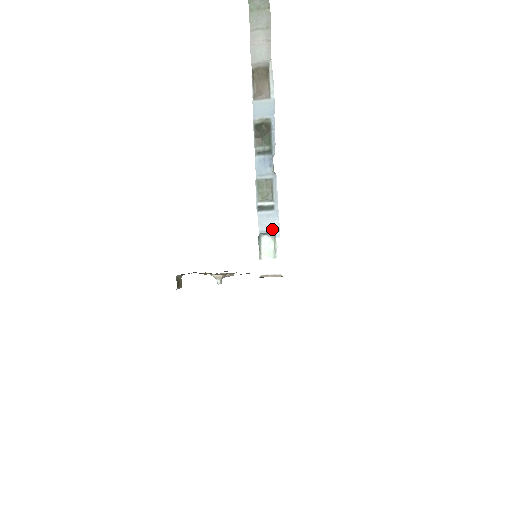
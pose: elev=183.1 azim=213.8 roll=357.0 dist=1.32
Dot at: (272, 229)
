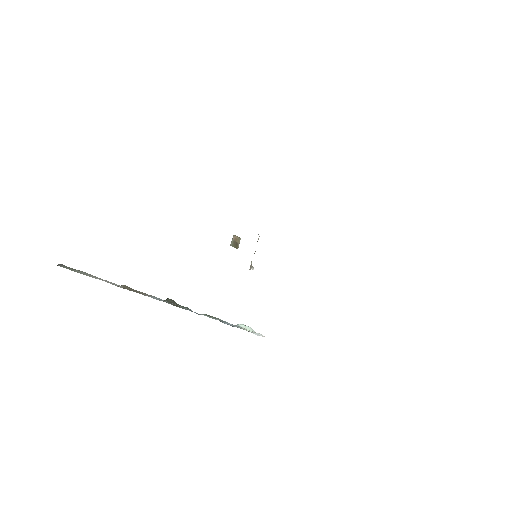
Dot at: (238, 327)
